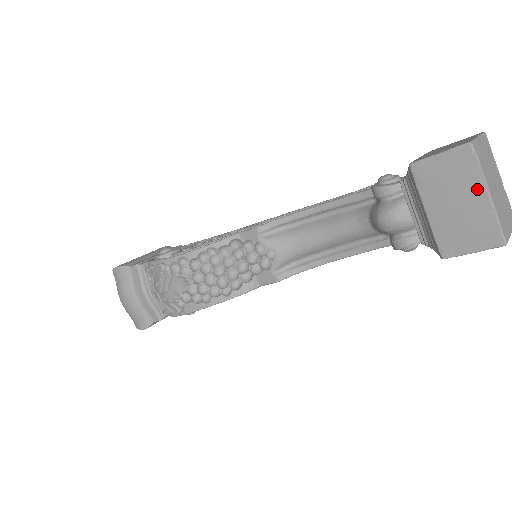
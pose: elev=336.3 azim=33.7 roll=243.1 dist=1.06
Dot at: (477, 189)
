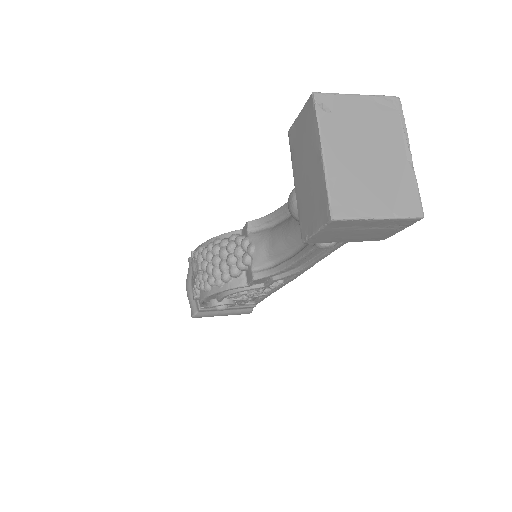
Dot at: (316, 149)
